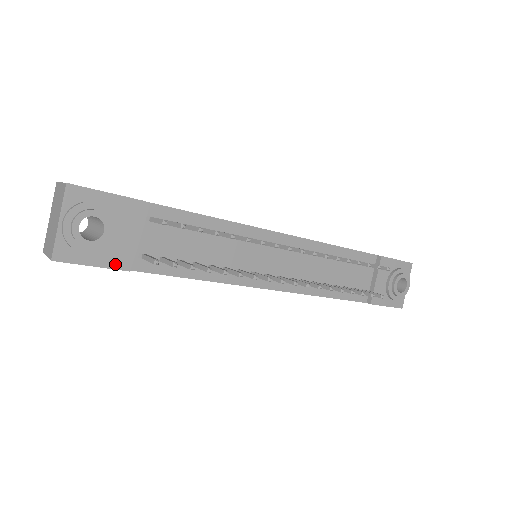
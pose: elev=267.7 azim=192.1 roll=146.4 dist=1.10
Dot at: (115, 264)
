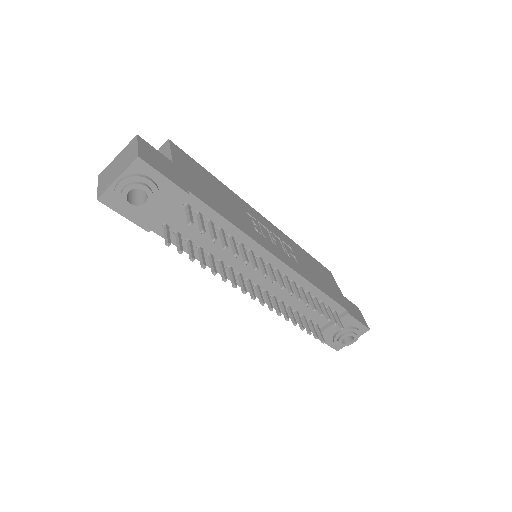
Dot at: (141, 223)
